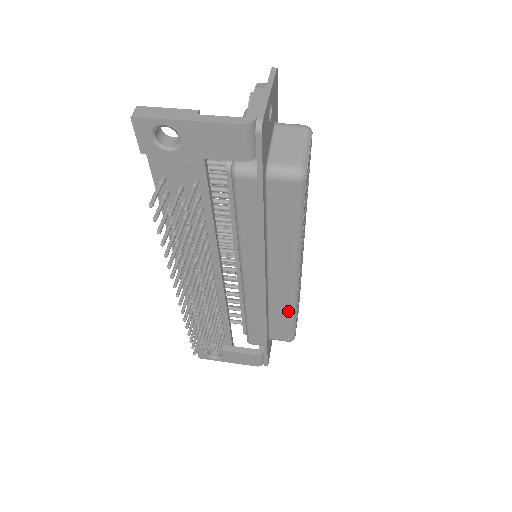
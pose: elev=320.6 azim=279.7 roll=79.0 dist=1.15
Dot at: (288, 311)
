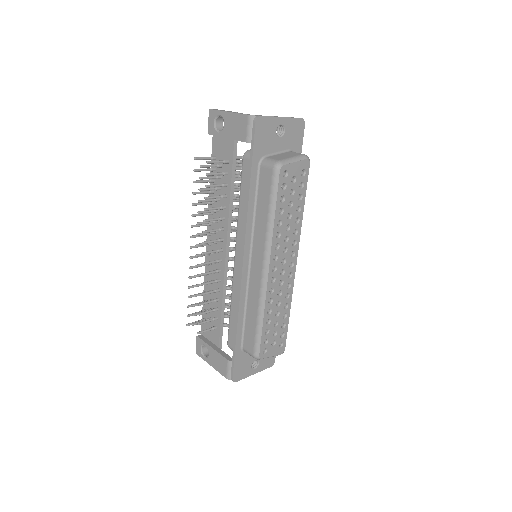
Dot at: (257, 311)
